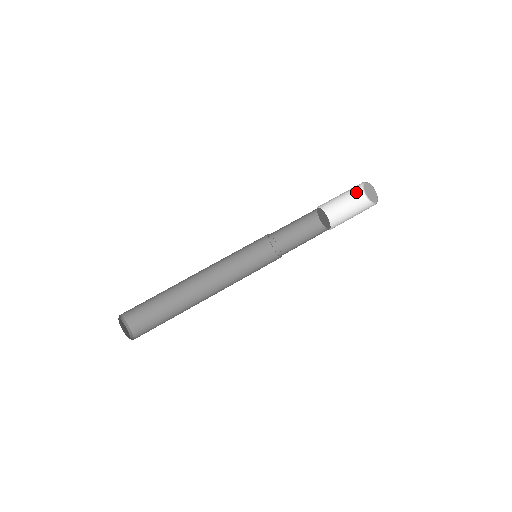
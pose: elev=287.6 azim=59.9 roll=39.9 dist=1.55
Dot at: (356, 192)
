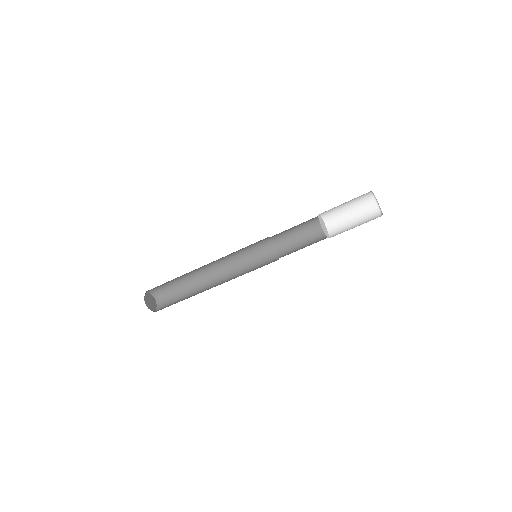
Dot at: (365, 195)
